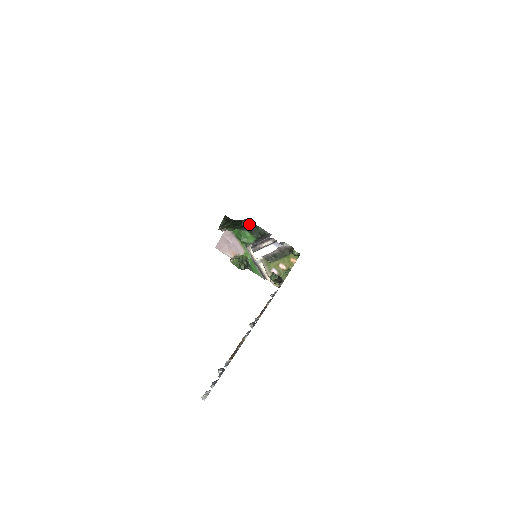
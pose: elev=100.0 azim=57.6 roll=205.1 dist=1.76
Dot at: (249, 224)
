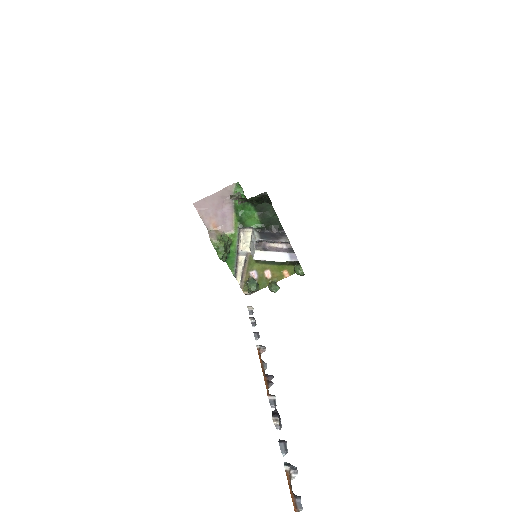
Dot at: occluded
